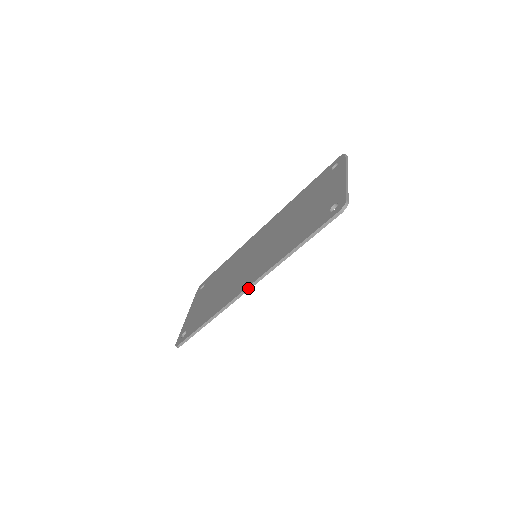
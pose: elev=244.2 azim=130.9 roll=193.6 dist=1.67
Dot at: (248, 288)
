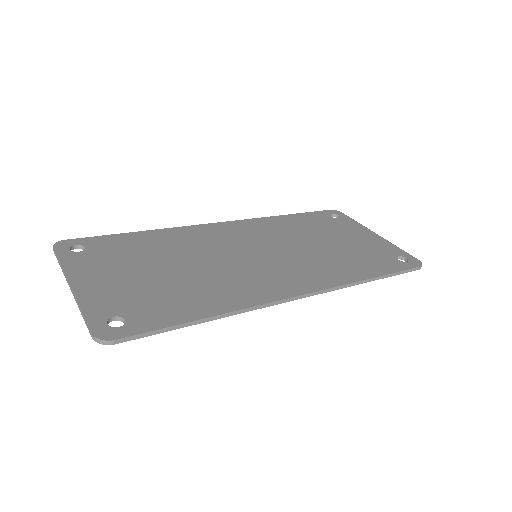
Dot at: (304, 295)
